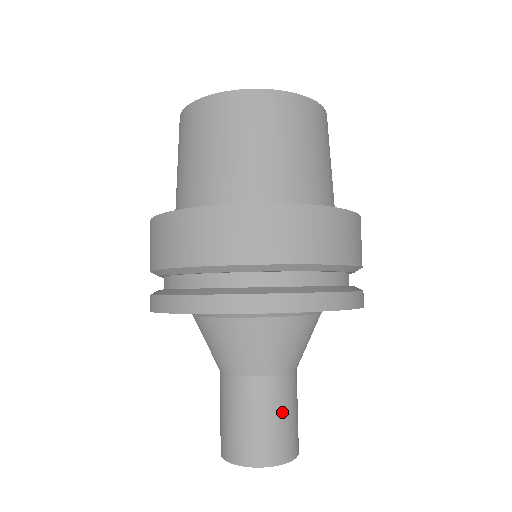
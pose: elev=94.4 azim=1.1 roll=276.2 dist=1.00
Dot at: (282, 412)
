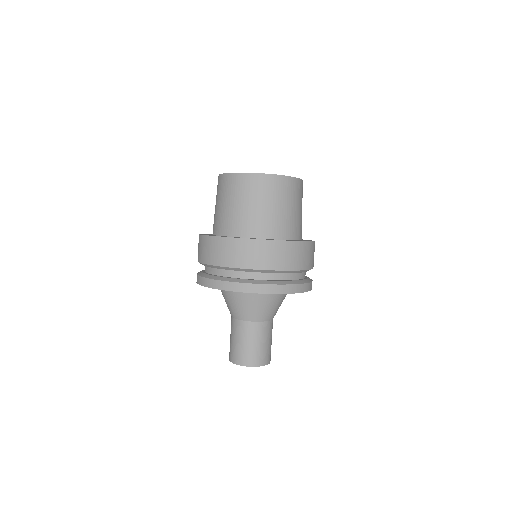
Dot at: (270, 339)
